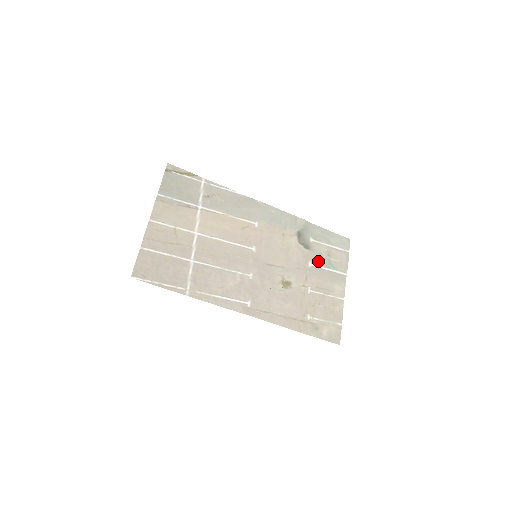
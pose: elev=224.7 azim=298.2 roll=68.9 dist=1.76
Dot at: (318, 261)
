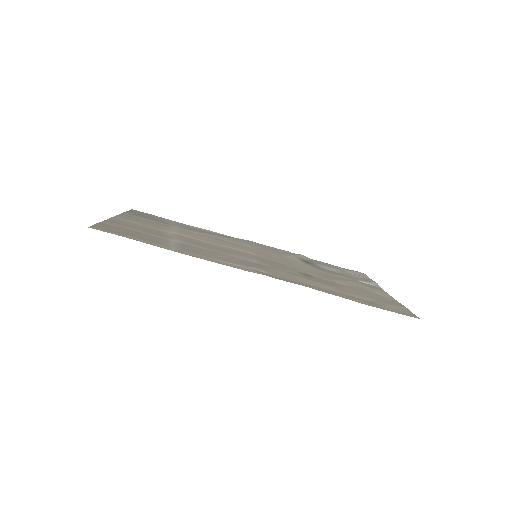
Dot at: (337, 274)
